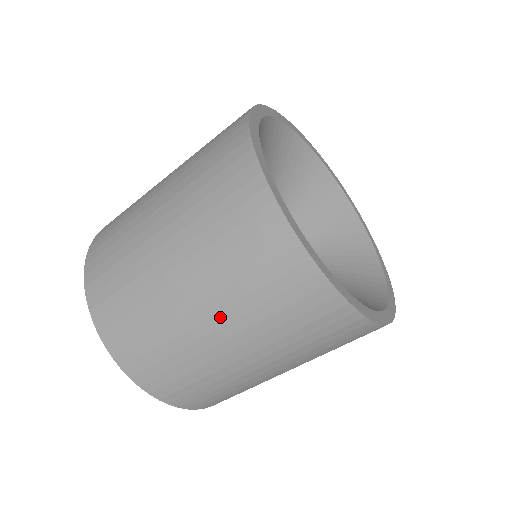
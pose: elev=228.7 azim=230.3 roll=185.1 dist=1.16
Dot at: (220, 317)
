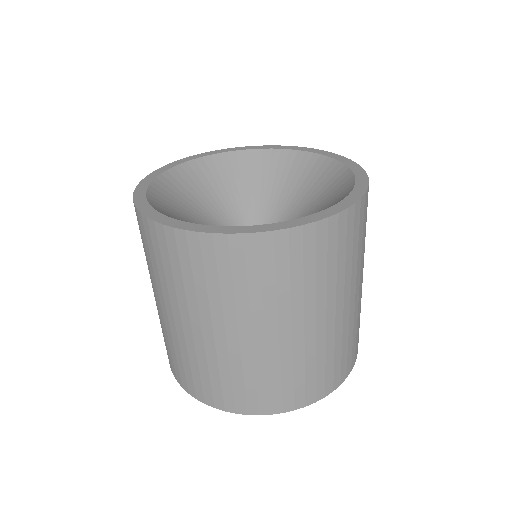
Dot at: (204, 320)
